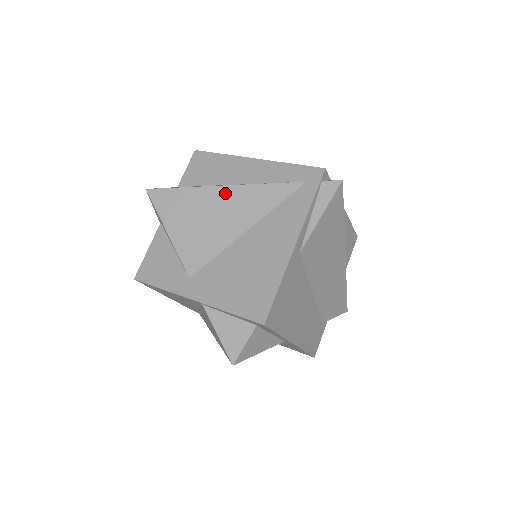
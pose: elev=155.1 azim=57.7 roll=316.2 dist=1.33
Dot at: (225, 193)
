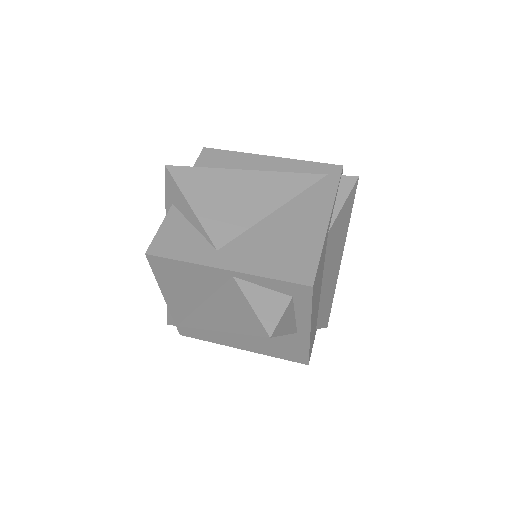
Dot at: (251, 176)
